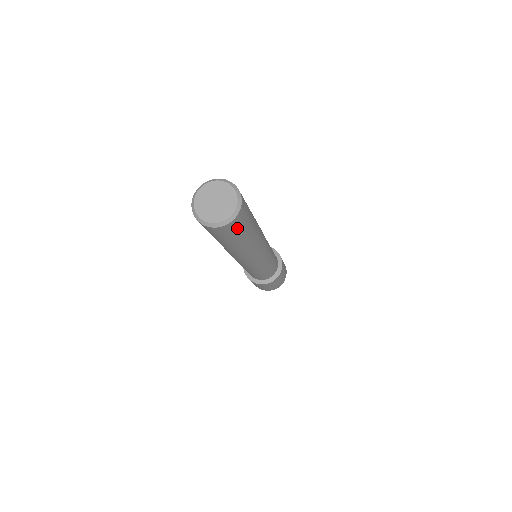
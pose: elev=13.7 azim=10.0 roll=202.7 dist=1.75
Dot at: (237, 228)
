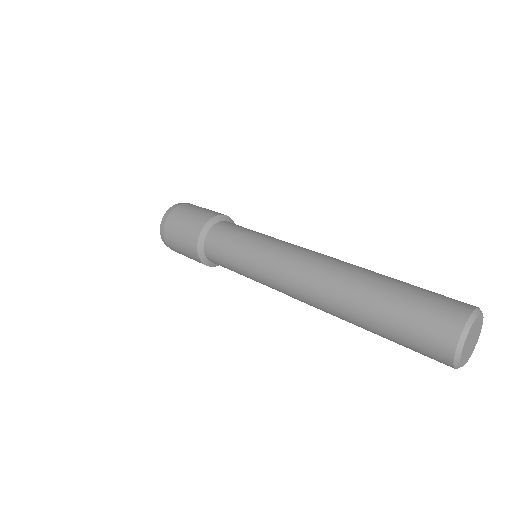
Dot at: occluded
